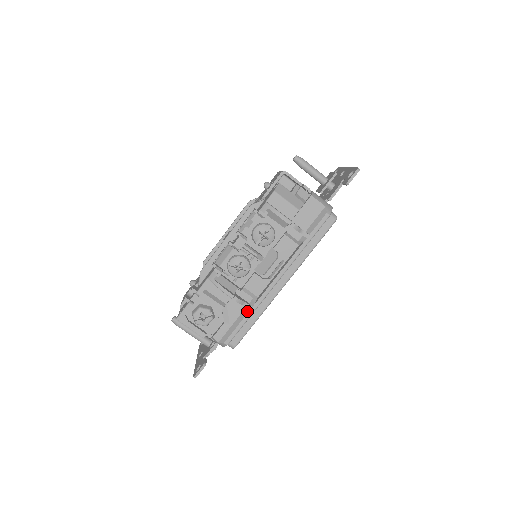
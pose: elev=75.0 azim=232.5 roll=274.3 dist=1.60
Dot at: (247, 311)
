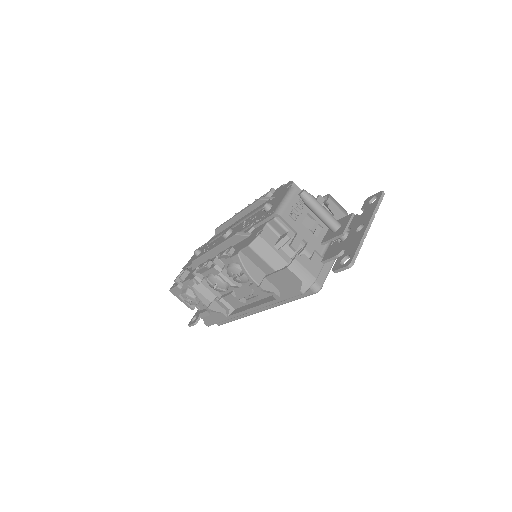
Dot at: (223, 316)
